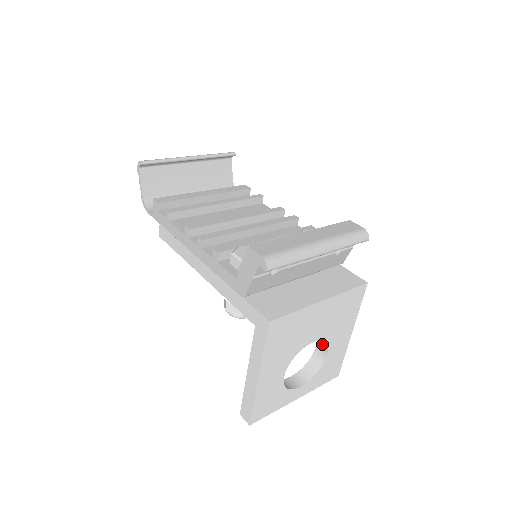
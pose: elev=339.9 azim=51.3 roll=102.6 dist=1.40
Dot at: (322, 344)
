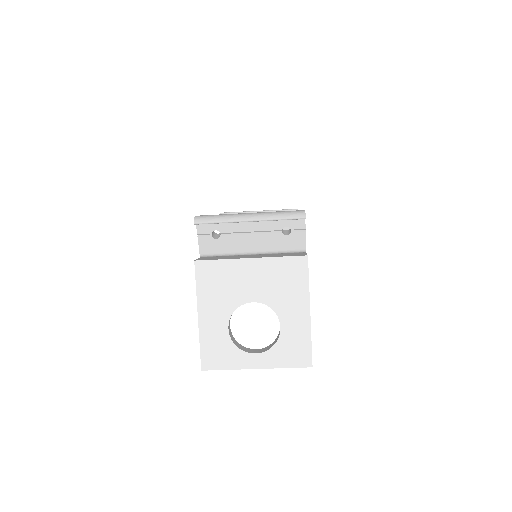
Dot at: occluded
